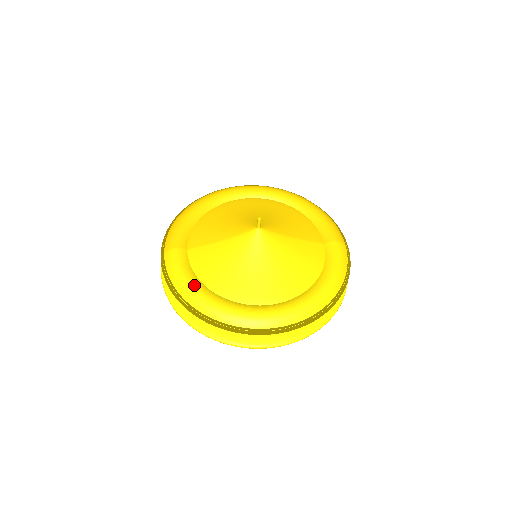
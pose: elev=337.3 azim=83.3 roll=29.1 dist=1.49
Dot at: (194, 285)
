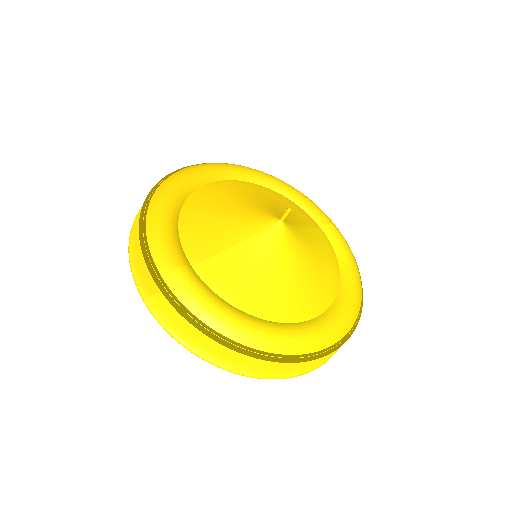
Dot at: (235, 315)
